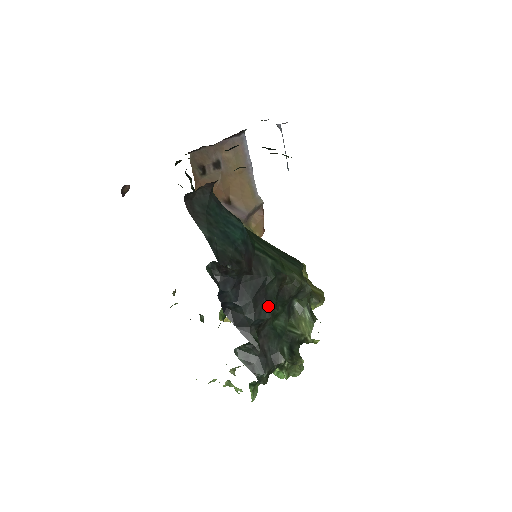
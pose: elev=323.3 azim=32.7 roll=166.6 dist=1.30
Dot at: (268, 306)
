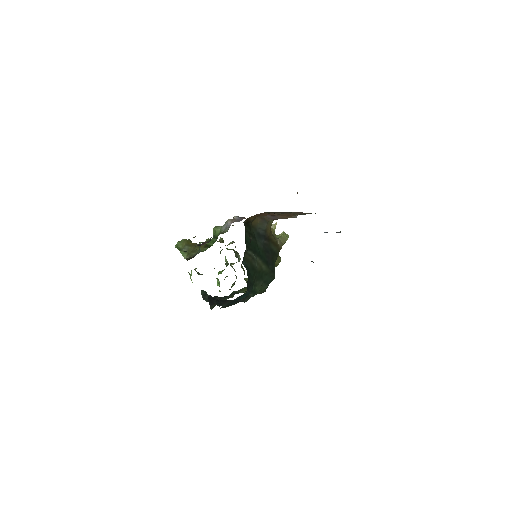
Dot at: (232, 304)
